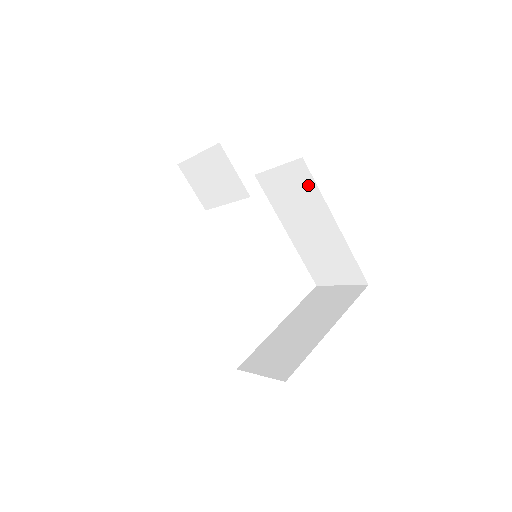
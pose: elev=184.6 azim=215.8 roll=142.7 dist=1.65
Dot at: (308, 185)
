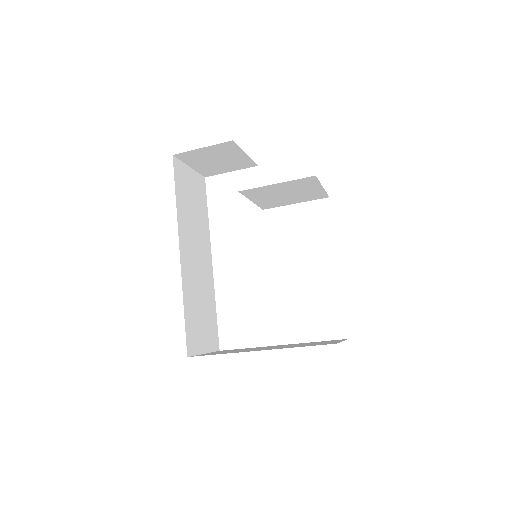
Dot at: occluded
